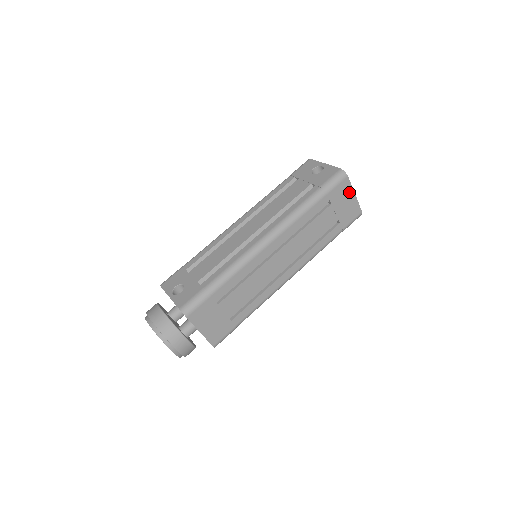
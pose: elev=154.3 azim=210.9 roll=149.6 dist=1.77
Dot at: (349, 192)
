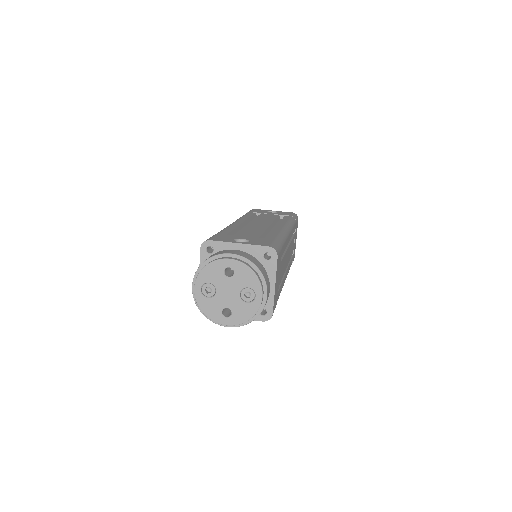
Dot at: (296, 233)
